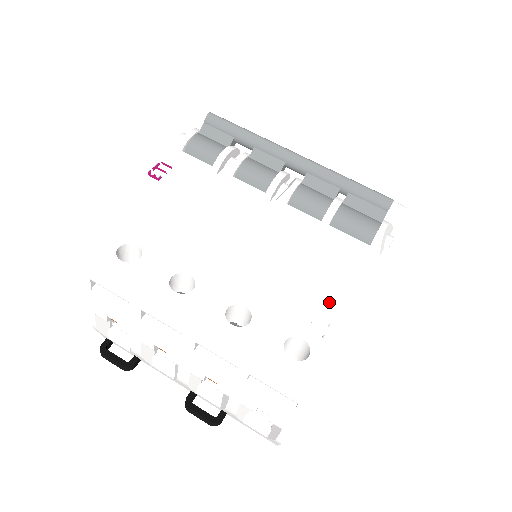
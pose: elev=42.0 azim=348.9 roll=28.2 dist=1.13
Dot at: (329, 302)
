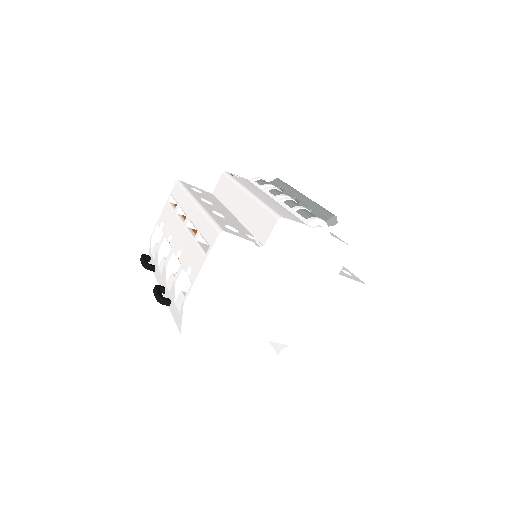
Dot at: (265, 225)
